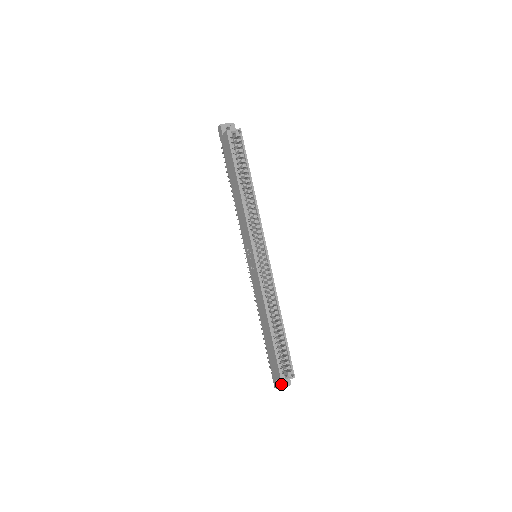
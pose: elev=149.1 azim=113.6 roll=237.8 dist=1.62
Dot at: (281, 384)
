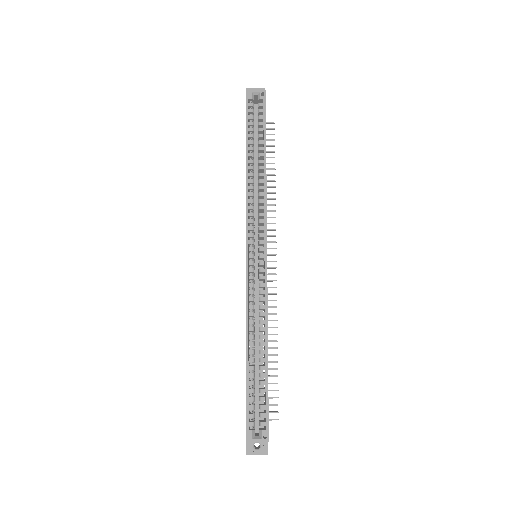
Dot at: (252, 447)
